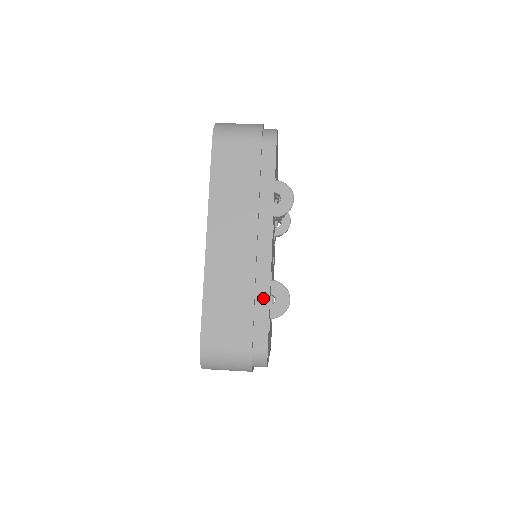
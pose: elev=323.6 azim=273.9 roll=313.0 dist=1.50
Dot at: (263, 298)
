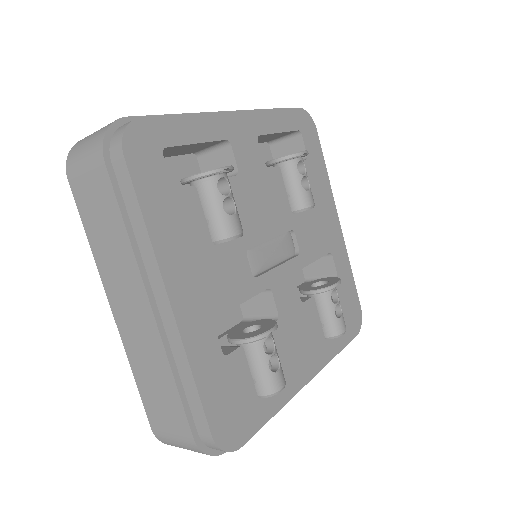
Dot at: occluded
